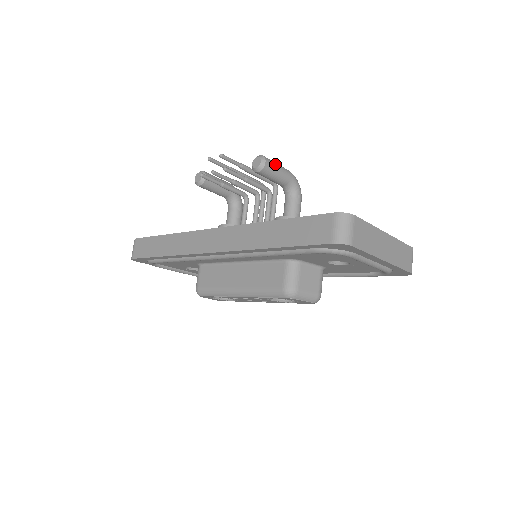
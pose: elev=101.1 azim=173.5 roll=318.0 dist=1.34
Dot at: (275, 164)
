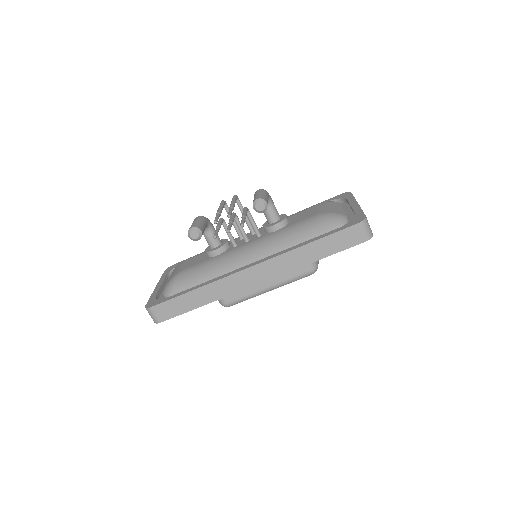
Dot at: (265, 197)
